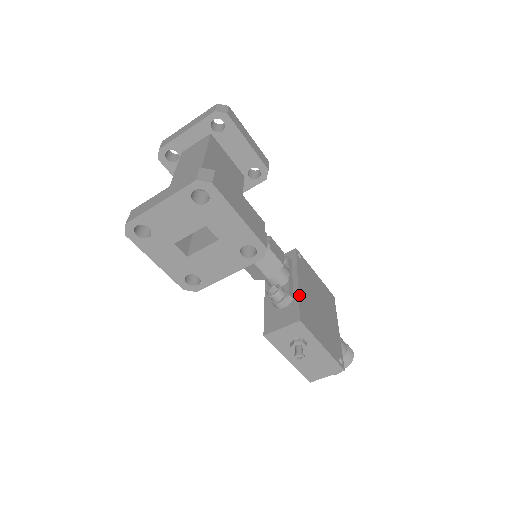
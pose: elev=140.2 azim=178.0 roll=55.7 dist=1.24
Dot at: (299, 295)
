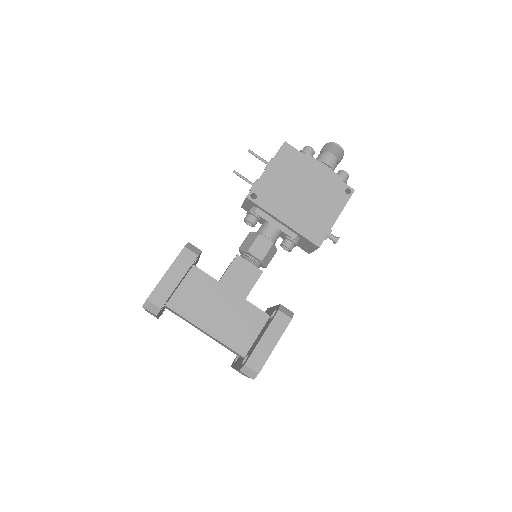
Dot at: (297, 231)
